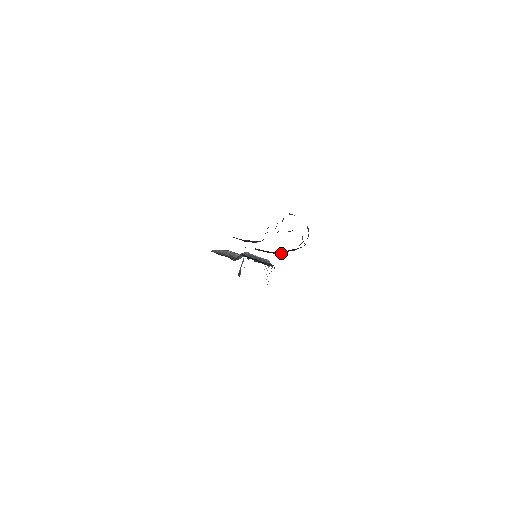
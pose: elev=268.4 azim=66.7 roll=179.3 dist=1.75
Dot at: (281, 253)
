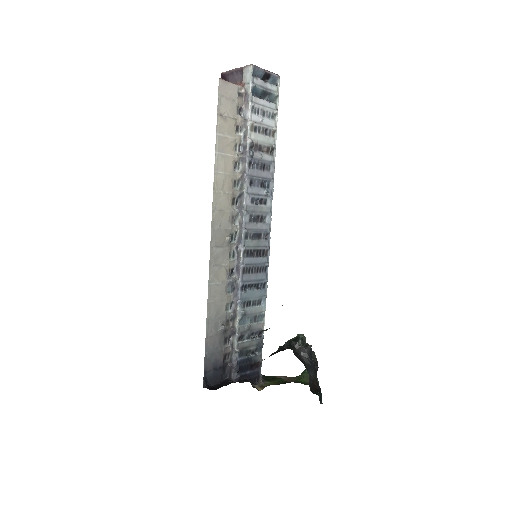
Dot at: occluded
